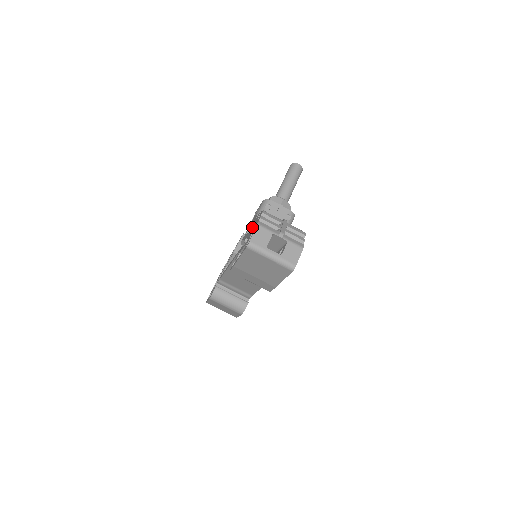
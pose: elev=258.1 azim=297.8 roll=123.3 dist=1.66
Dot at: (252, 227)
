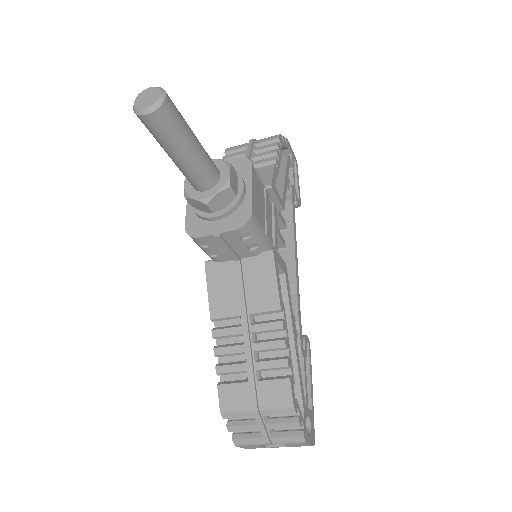
Dot at: occluded
